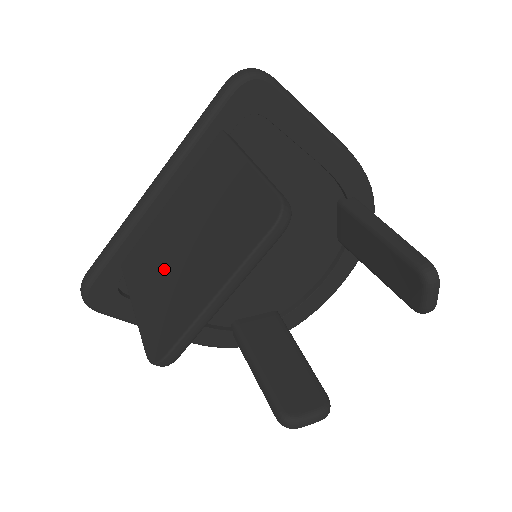
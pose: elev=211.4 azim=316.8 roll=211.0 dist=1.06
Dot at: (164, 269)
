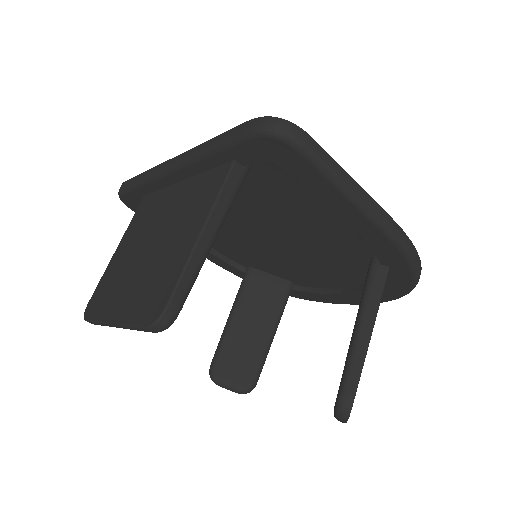
Dot at: (134, 248)
